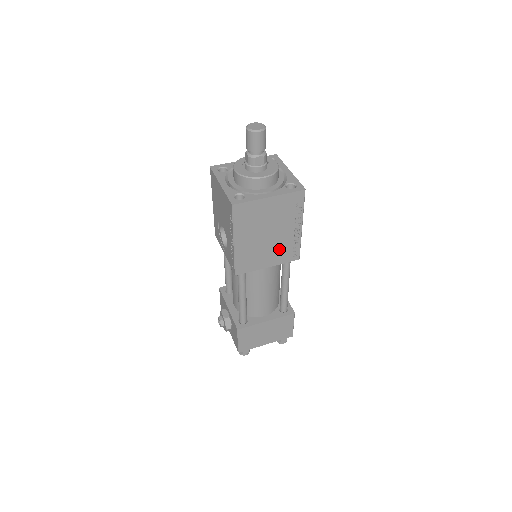
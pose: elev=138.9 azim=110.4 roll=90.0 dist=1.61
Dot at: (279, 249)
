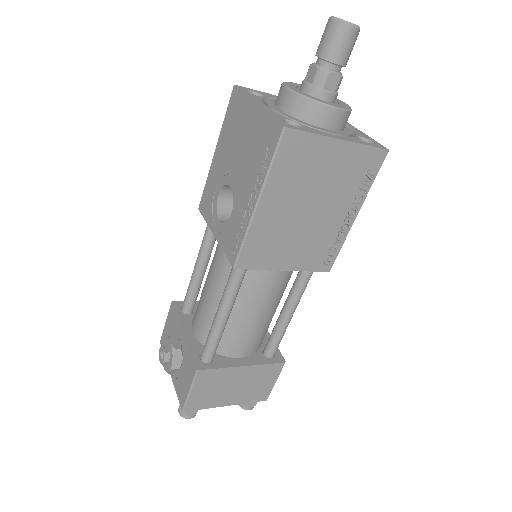
Dot at: (312, 243)
